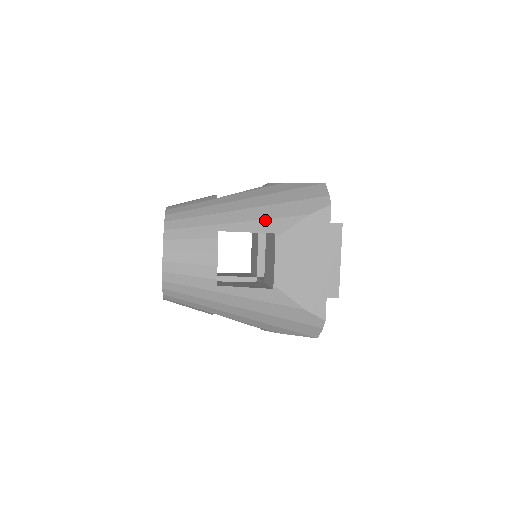
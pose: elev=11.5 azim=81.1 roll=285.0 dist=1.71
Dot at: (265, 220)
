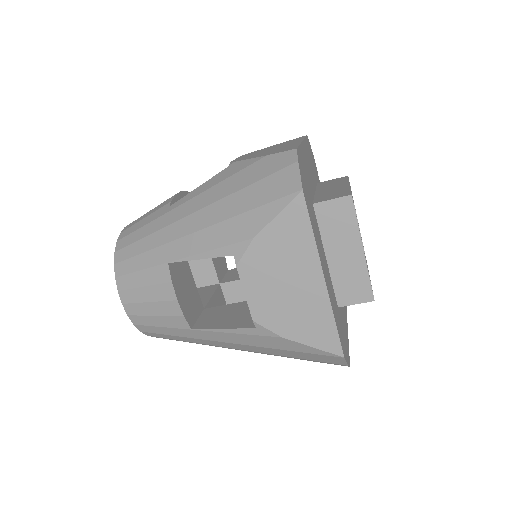
Dot at: occluded
